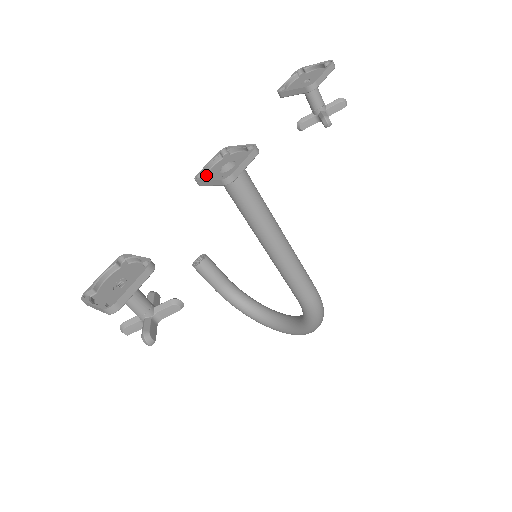
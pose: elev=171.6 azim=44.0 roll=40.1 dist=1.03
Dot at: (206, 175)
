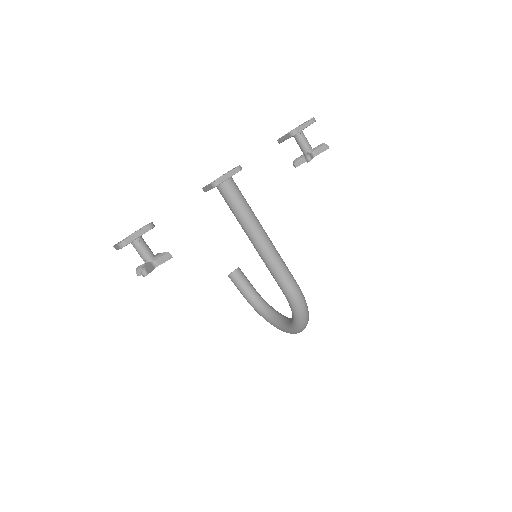
Dot at: occluded
